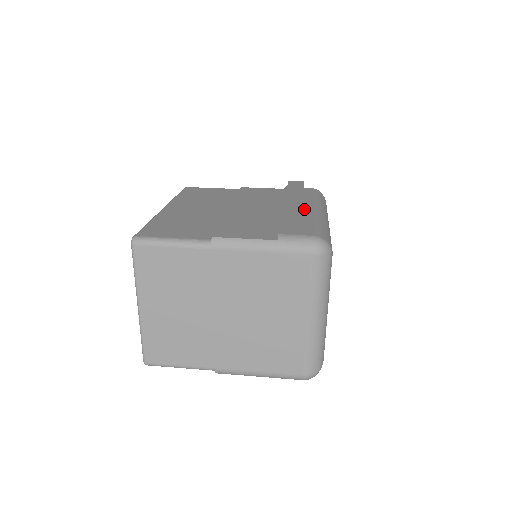
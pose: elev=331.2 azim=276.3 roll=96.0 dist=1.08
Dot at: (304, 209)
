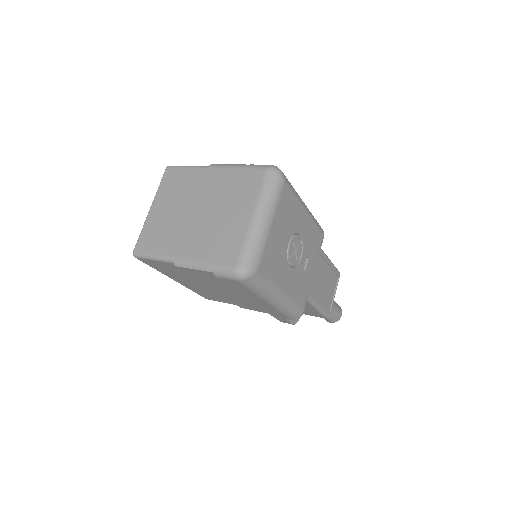
Dot at: occluded
